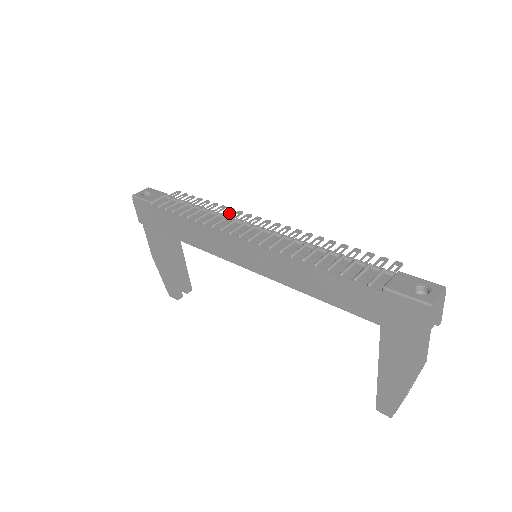
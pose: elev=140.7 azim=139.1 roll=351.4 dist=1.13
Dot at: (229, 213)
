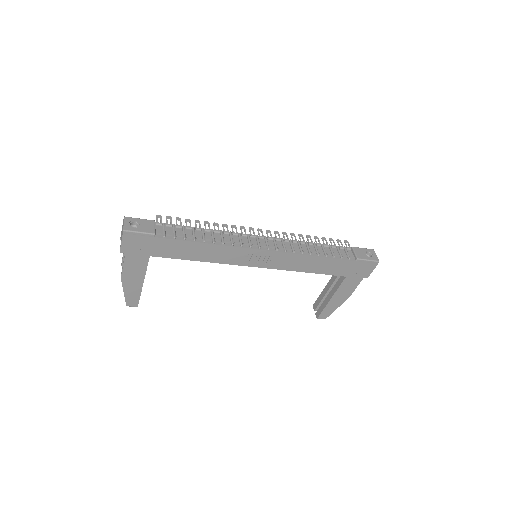
Dot at: occluded
